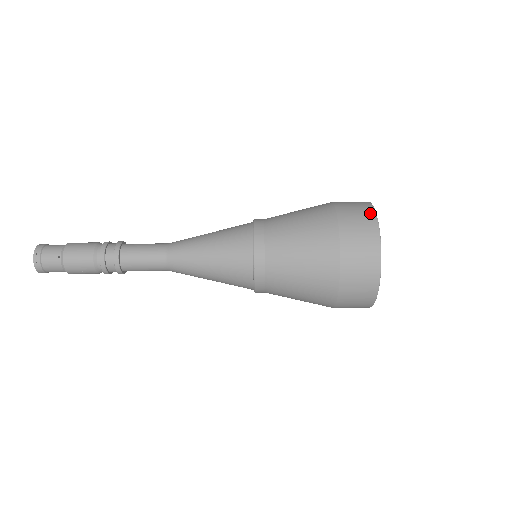
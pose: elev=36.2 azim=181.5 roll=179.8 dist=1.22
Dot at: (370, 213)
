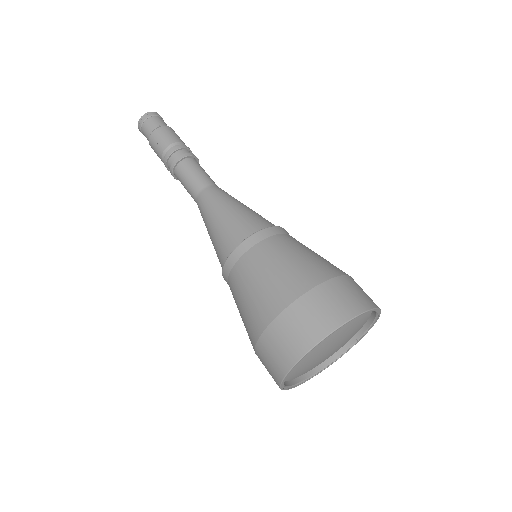
Dot at: (373, 302)
